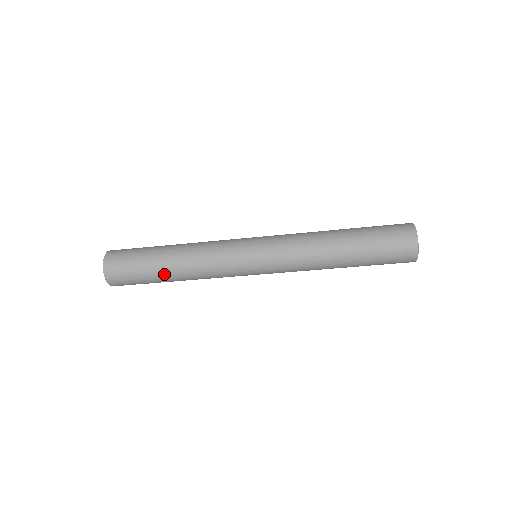
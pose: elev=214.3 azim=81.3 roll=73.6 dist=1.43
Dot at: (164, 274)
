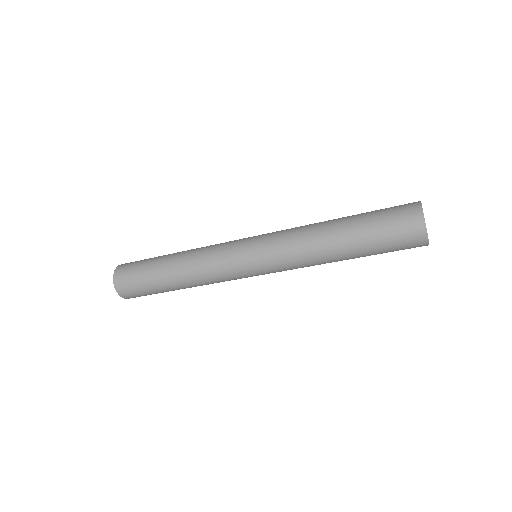
Dot at: occluded
